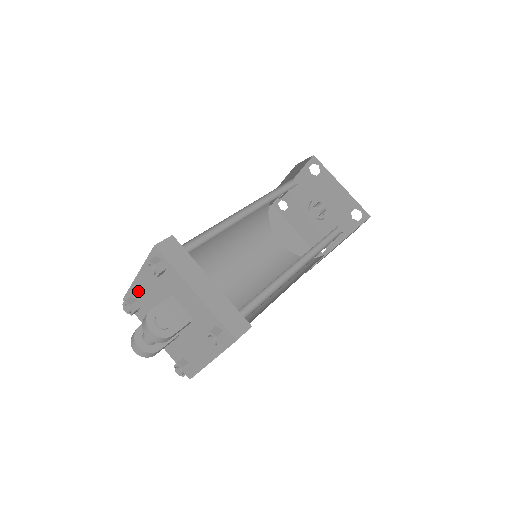
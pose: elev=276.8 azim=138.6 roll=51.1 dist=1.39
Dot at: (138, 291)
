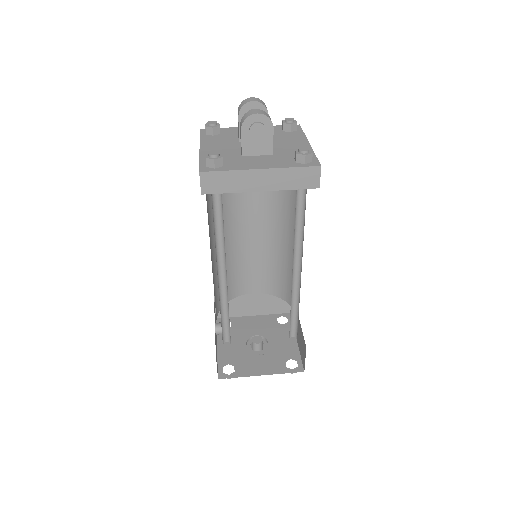
Dot at: occluded
